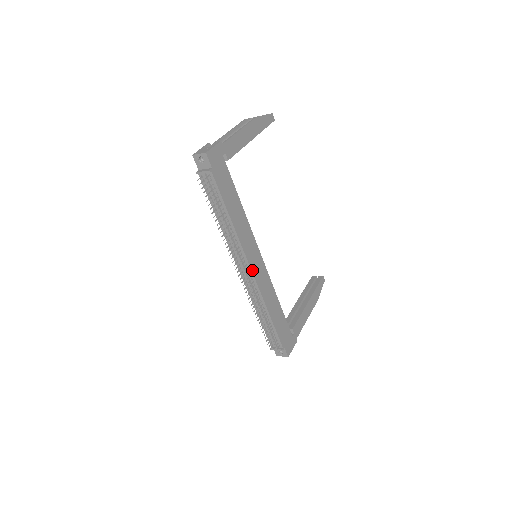
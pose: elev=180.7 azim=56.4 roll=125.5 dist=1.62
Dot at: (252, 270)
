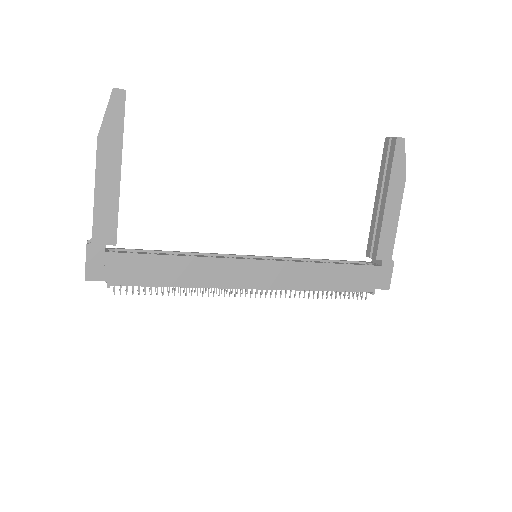
Dot at: (257, 287)
